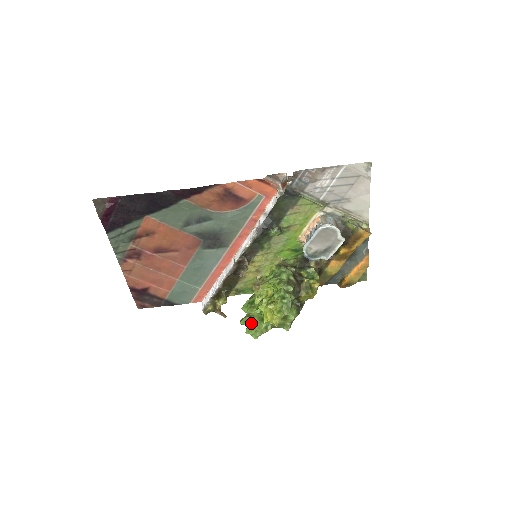
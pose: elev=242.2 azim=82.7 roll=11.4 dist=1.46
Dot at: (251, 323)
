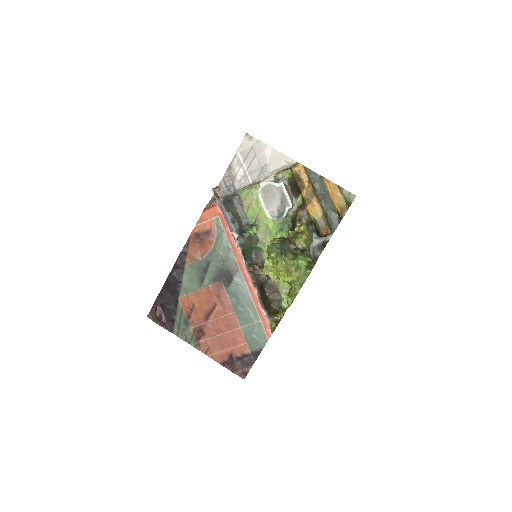
Dot at: occluded
